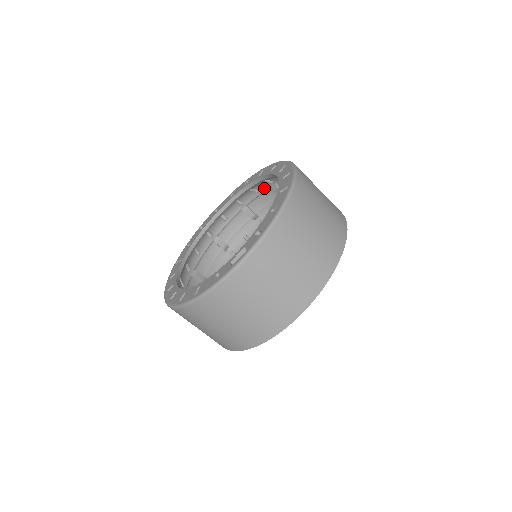
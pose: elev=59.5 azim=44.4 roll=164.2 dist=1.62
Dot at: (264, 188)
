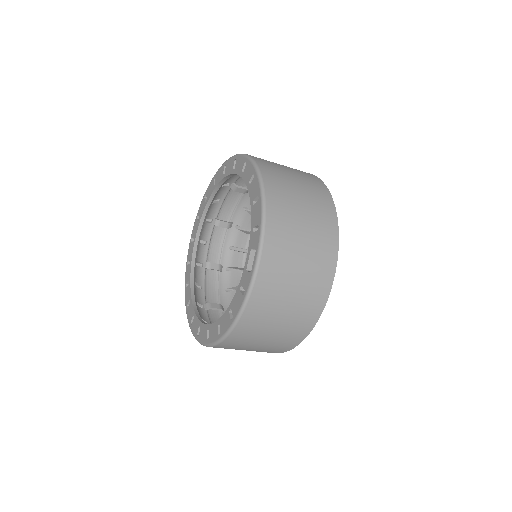
Dot at: (224, 194)
